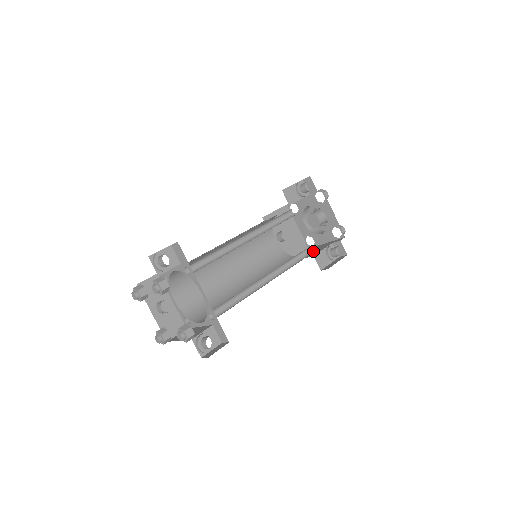
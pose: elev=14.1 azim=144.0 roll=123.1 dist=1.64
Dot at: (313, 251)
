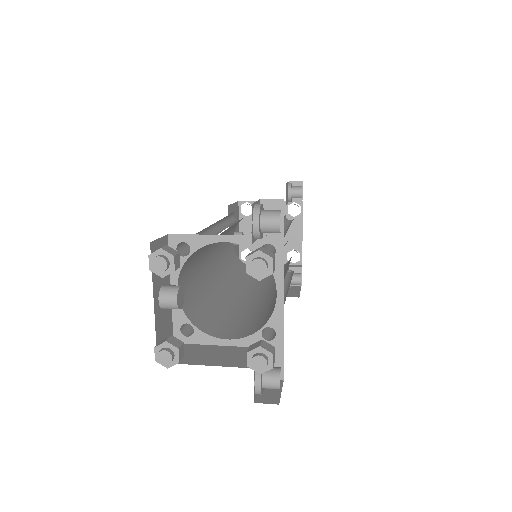
Dot at: occluded
